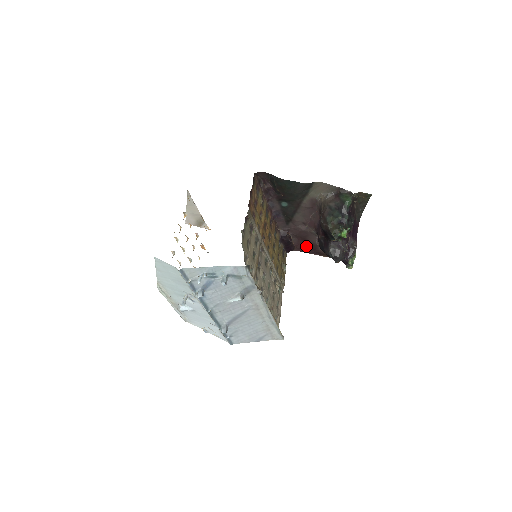
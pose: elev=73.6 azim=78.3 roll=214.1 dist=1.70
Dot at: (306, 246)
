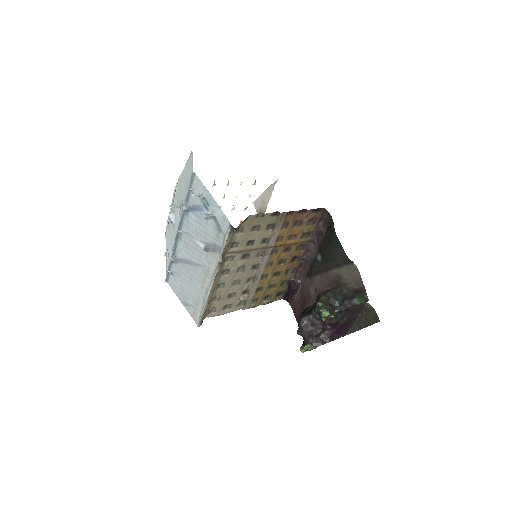
Dot at: (300, 310)
